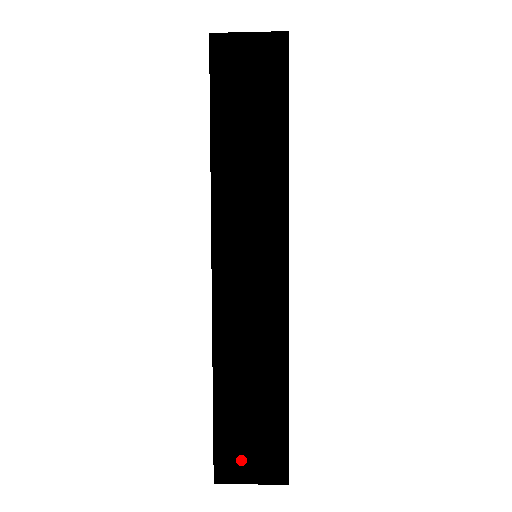
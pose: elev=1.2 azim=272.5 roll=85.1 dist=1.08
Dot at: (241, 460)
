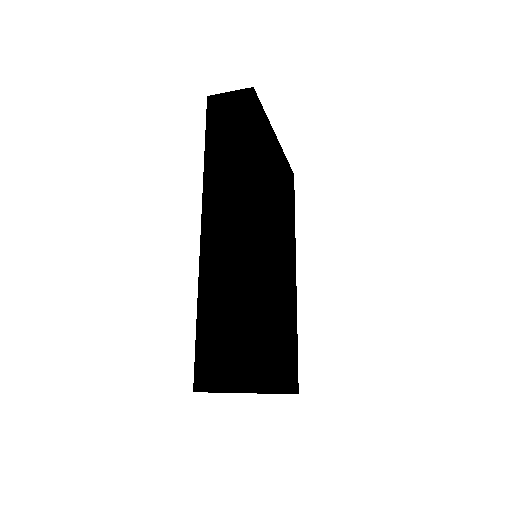
Dot at: (214, 371)
